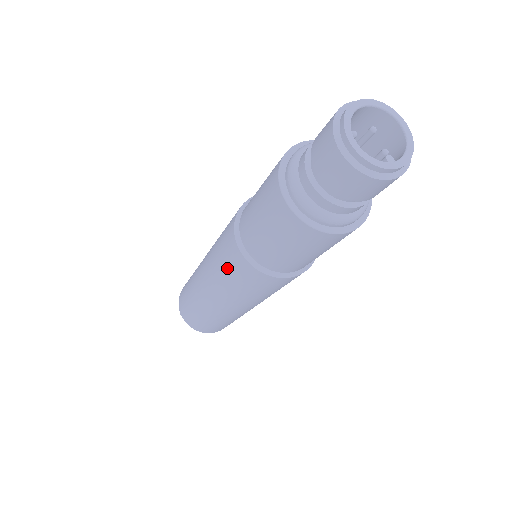
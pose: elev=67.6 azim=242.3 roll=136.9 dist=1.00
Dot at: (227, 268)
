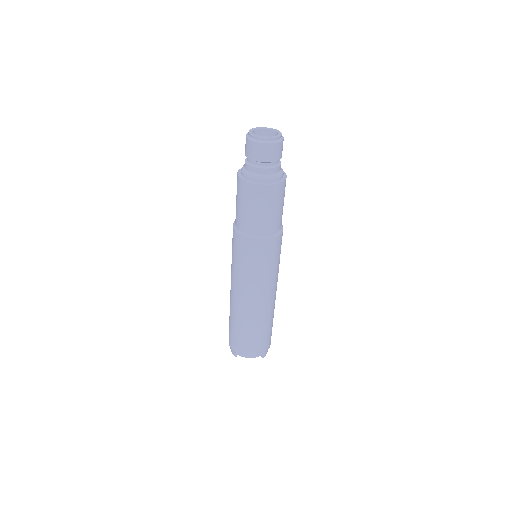
Dot at: (241, 258)
